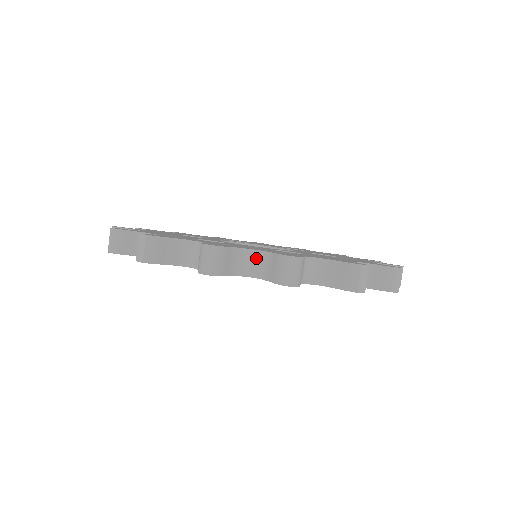
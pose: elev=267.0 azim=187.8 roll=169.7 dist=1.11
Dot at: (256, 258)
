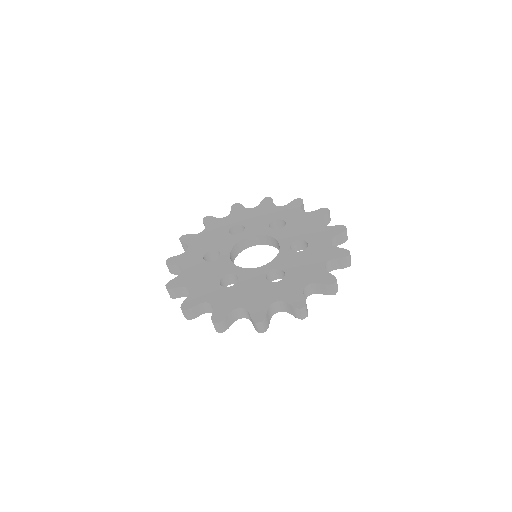
Dot at: occluded
